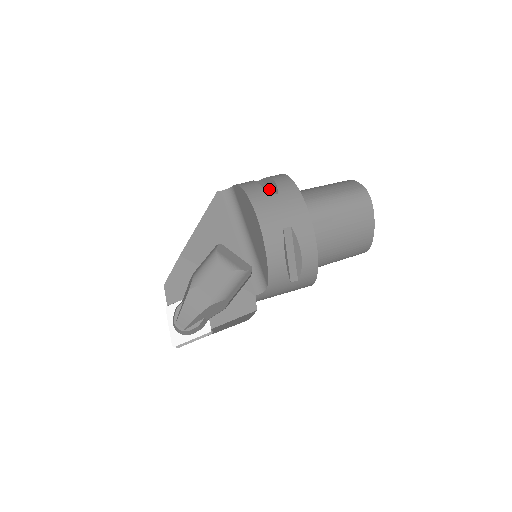
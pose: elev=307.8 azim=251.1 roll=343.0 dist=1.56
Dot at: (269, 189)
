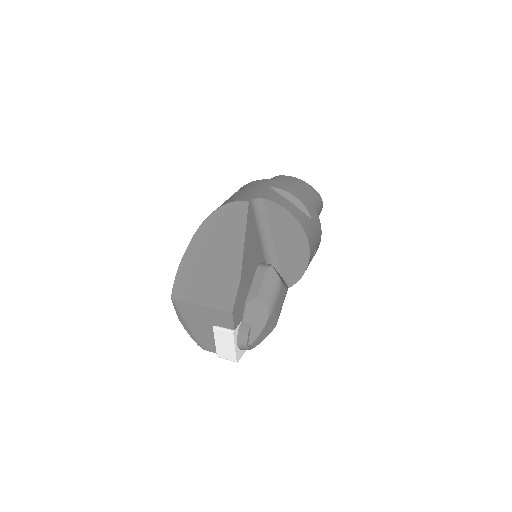
Dot at: occluded
